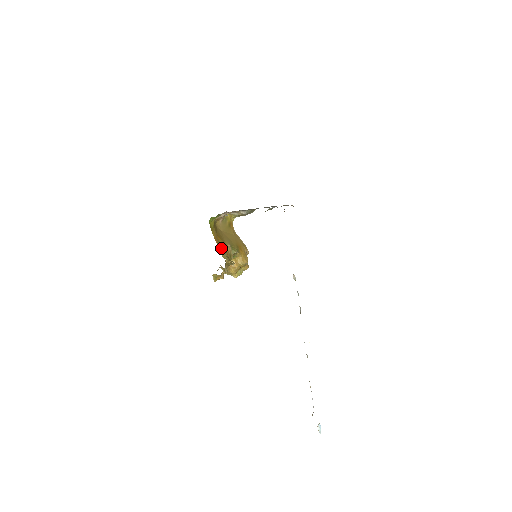
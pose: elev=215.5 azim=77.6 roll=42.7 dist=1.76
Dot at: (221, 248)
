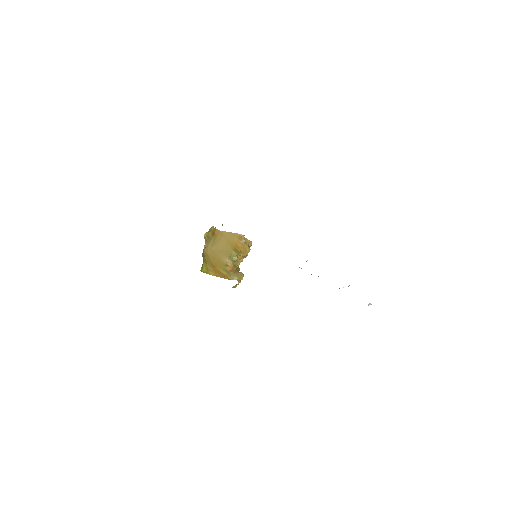
Dot at: (225, 275)
